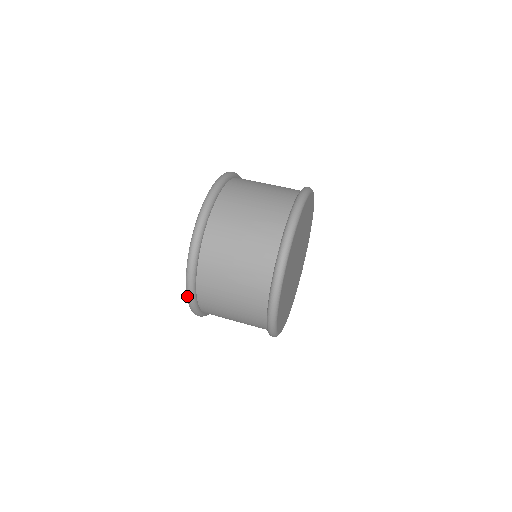
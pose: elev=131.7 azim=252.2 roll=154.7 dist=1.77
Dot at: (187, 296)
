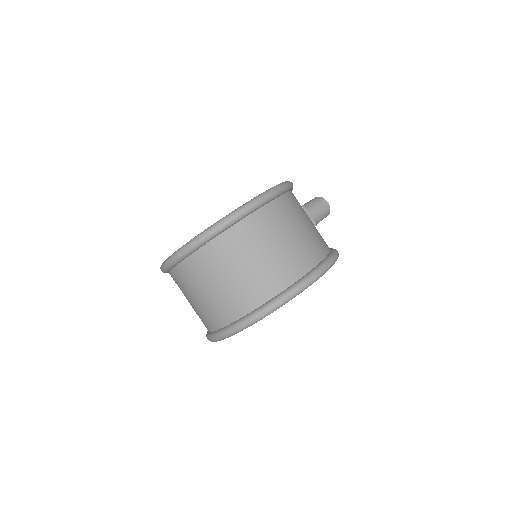
Dot at: occluded
